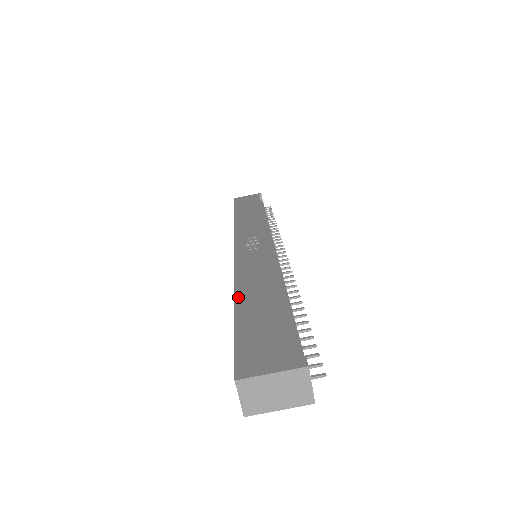
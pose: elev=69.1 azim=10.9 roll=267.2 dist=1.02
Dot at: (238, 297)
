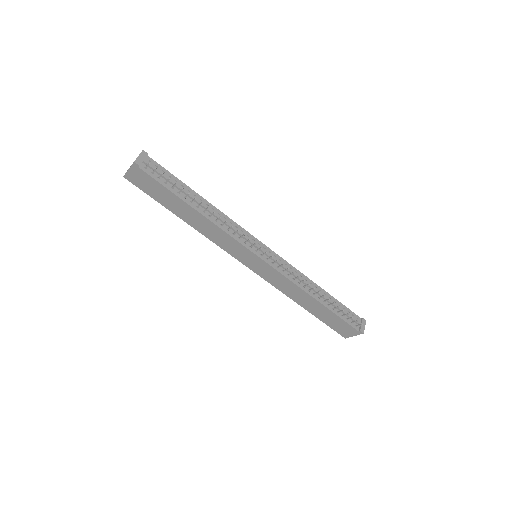
Dot at: occluded
